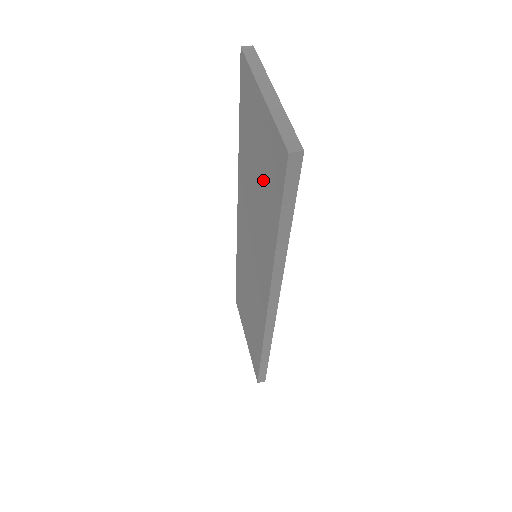
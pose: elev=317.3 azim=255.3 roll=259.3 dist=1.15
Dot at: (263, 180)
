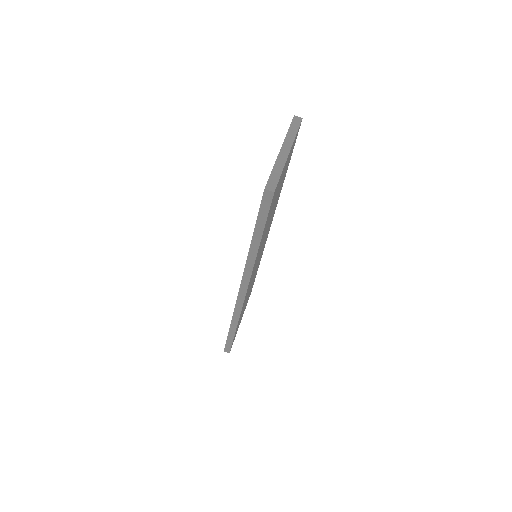
Dot at: occluded
